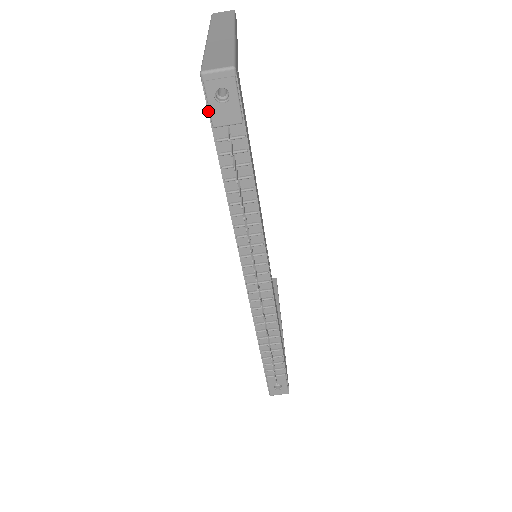
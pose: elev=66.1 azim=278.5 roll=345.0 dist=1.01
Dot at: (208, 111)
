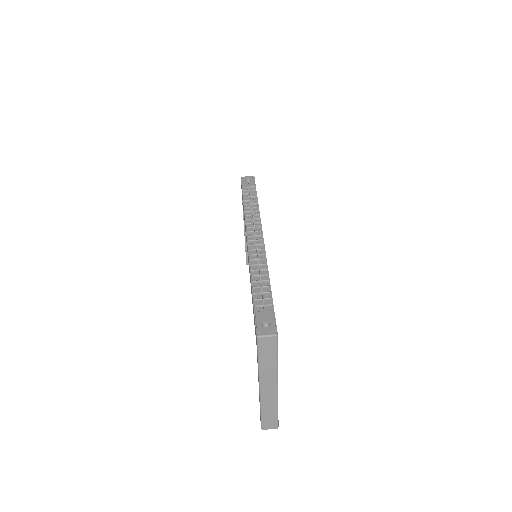
Dot at: (242, 185)
